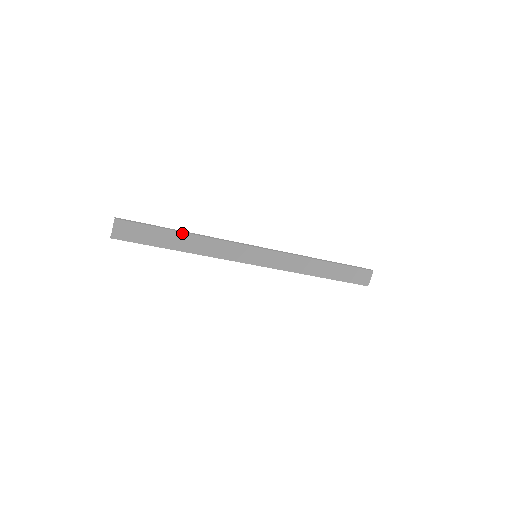
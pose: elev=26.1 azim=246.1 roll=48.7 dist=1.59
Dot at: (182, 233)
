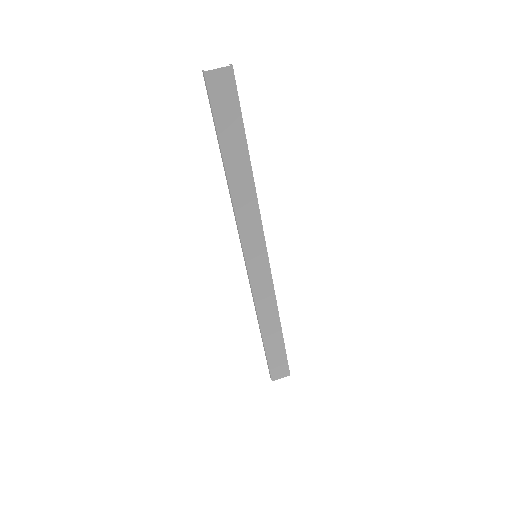
Dot at: (249, 159)
